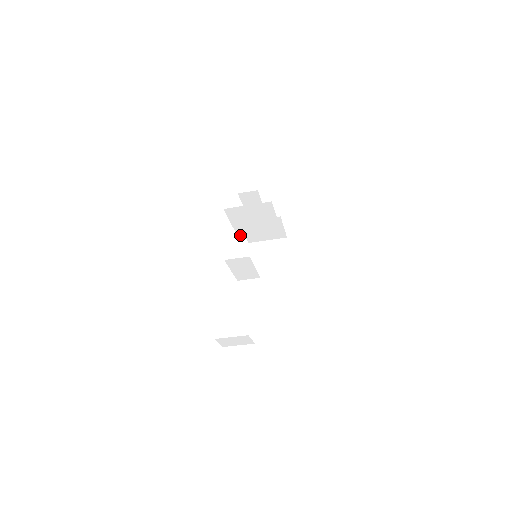
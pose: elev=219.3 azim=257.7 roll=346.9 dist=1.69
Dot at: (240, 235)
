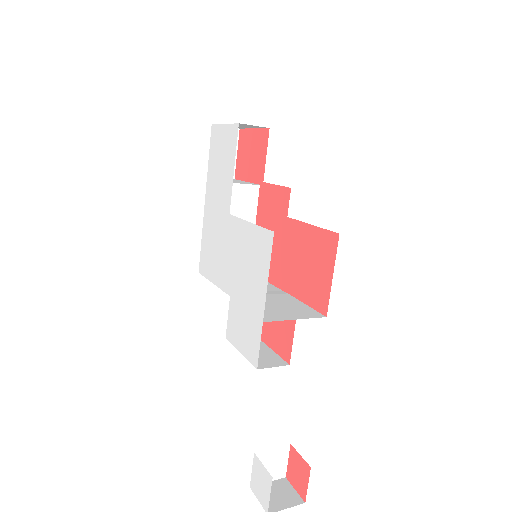
Dot at: occluded
